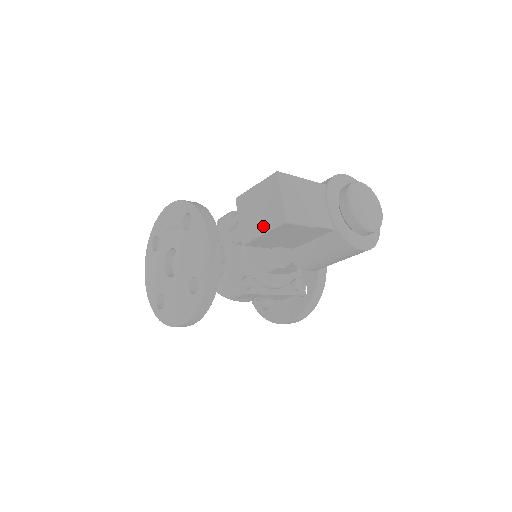
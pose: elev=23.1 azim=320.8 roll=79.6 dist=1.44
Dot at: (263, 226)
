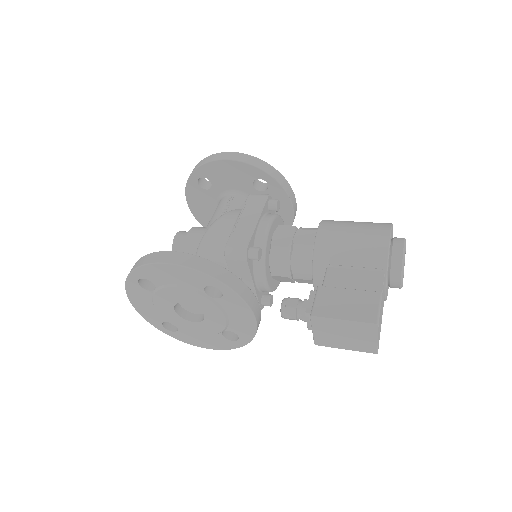
Dot at: (347, 346)
